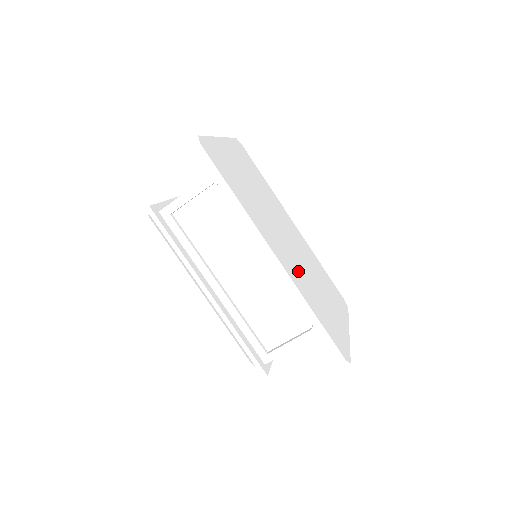
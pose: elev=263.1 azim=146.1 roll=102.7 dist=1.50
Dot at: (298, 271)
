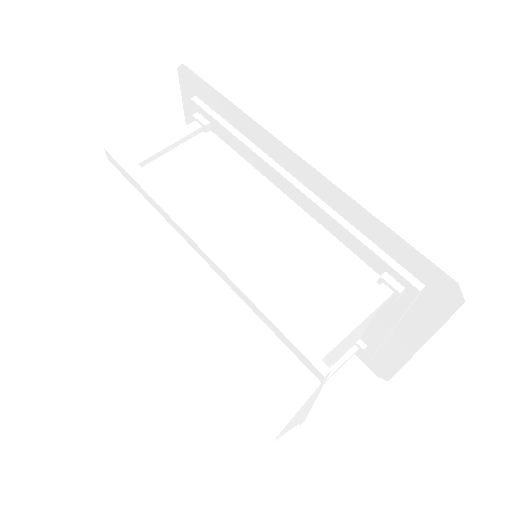
Dot at: occluded
